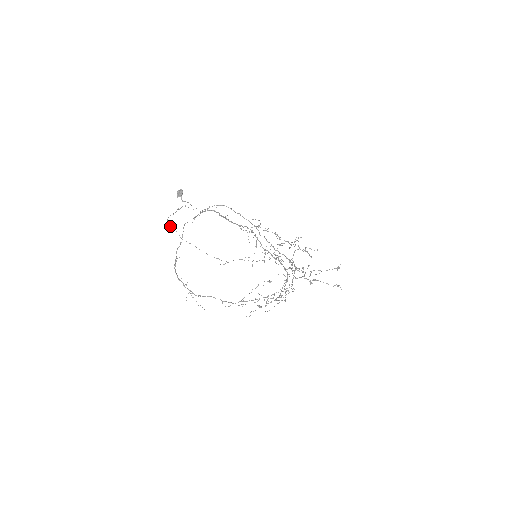
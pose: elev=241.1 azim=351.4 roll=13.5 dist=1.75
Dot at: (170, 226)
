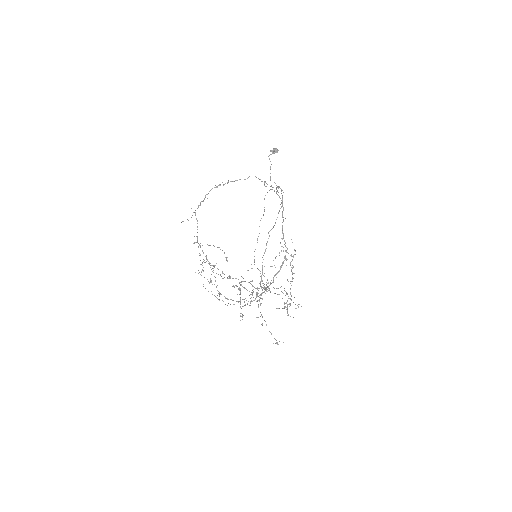
Dot at: occluded
